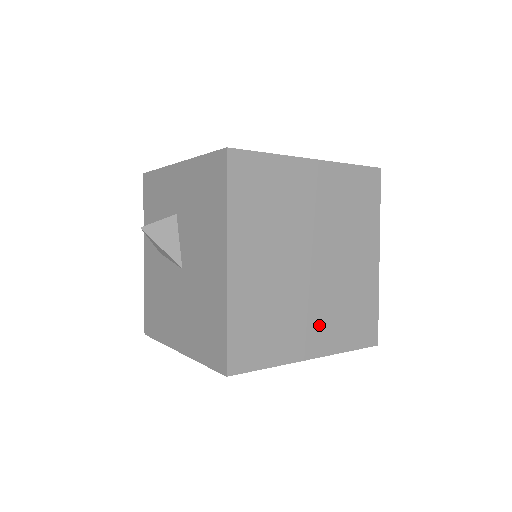
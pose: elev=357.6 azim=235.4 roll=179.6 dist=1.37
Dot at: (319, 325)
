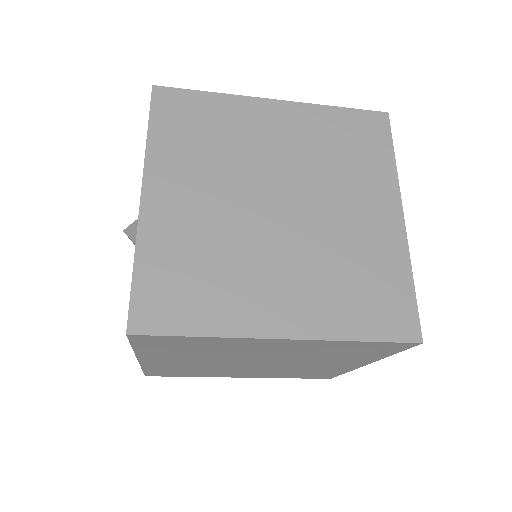
Dot at: (294, 291)
